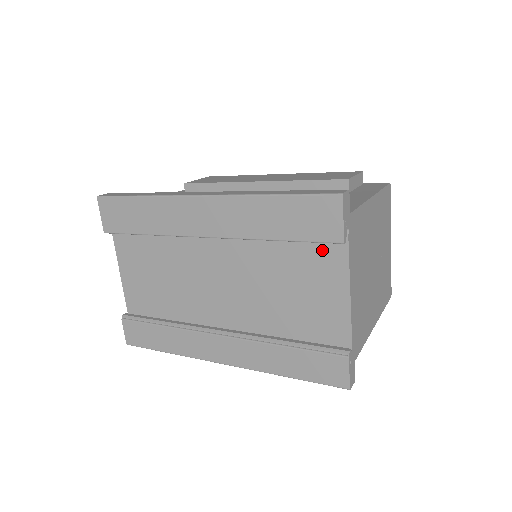
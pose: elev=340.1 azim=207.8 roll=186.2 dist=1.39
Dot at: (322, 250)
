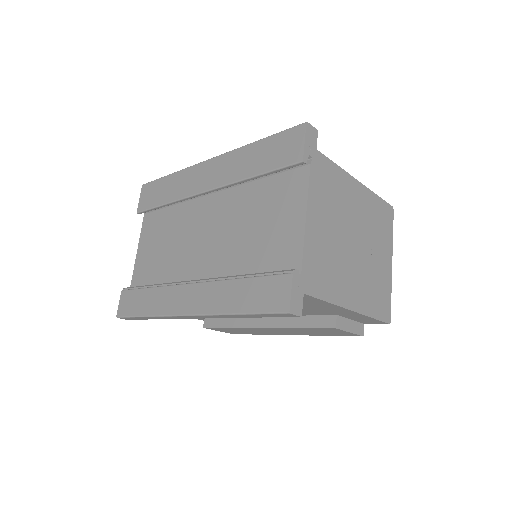
Dot at: (289, 182)
